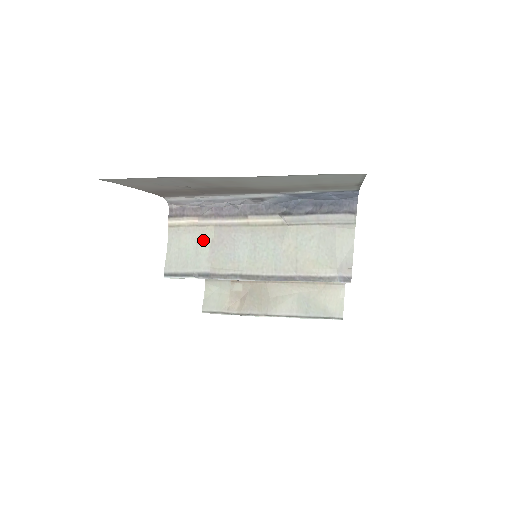
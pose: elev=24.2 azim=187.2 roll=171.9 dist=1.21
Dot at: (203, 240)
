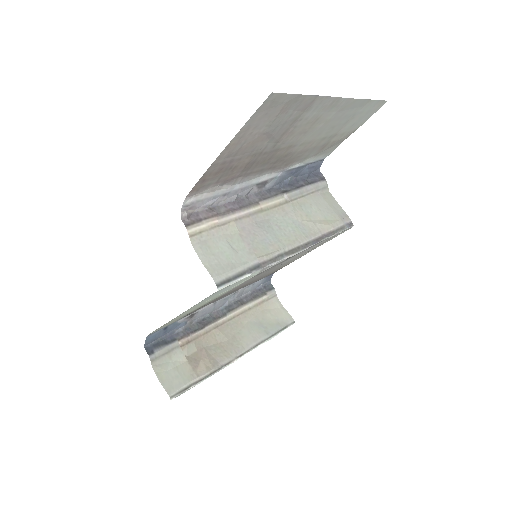
Dot at: (232, 238)
